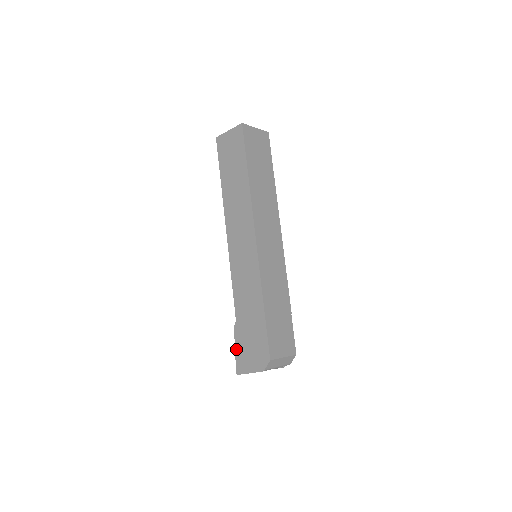
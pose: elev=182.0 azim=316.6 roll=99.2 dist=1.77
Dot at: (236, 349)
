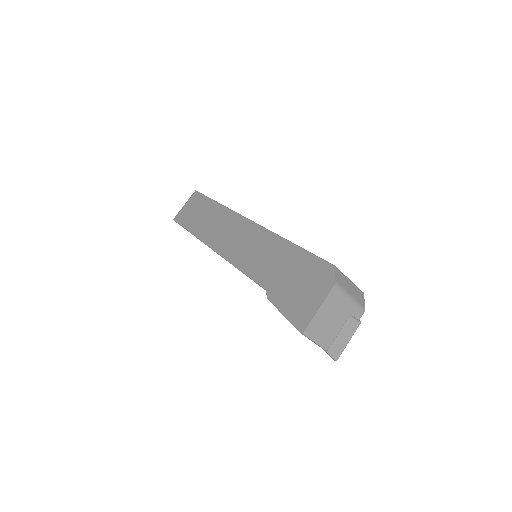
Dot at: (283, 312)
